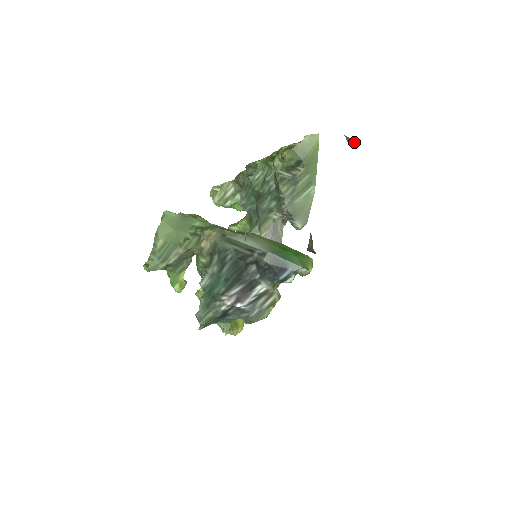
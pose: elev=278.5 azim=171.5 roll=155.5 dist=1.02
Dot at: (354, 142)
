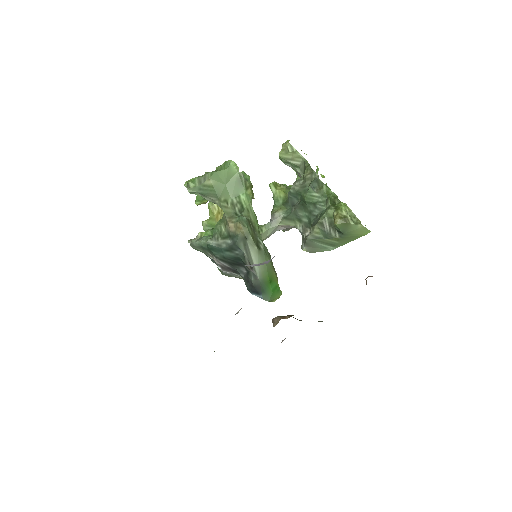
Dot at: occluded
